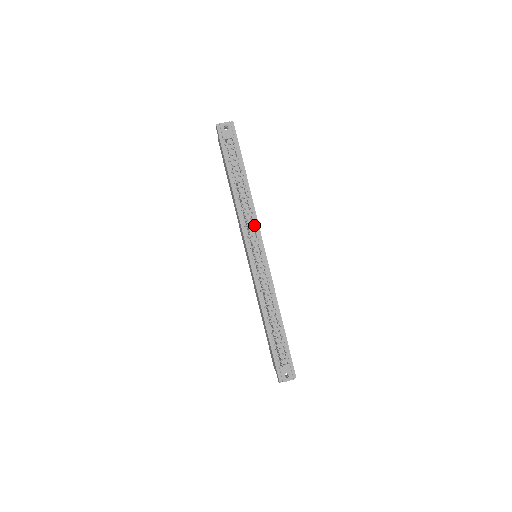
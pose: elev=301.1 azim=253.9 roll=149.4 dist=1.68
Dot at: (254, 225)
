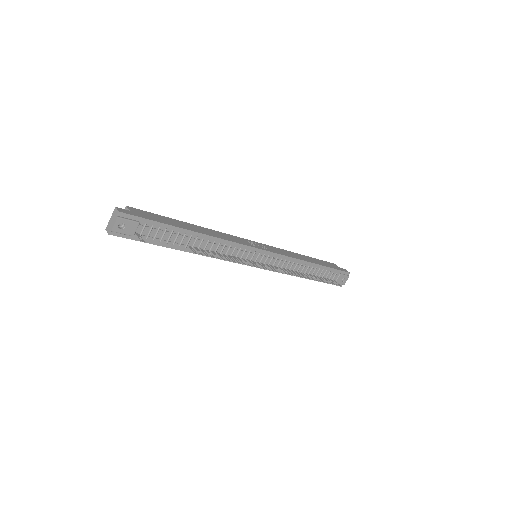
Dot at: (236, 248)
